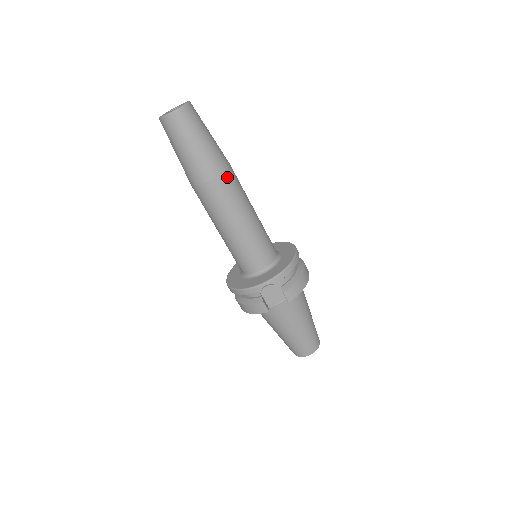
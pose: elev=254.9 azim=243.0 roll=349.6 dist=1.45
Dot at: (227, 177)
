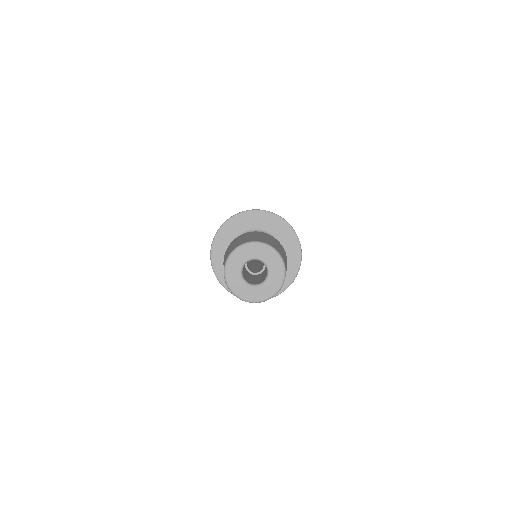
Dot at: occluded
